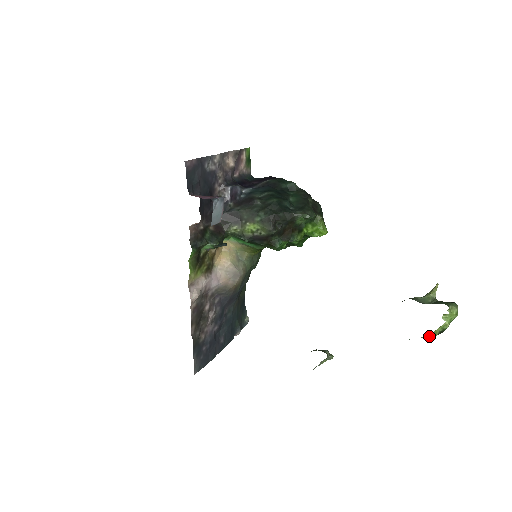
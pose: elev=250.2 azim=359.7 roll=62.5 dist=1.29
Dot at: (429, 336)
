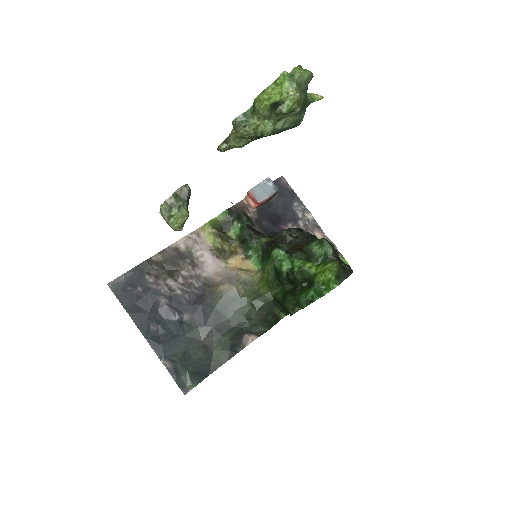
Dot at: (261, 93)
